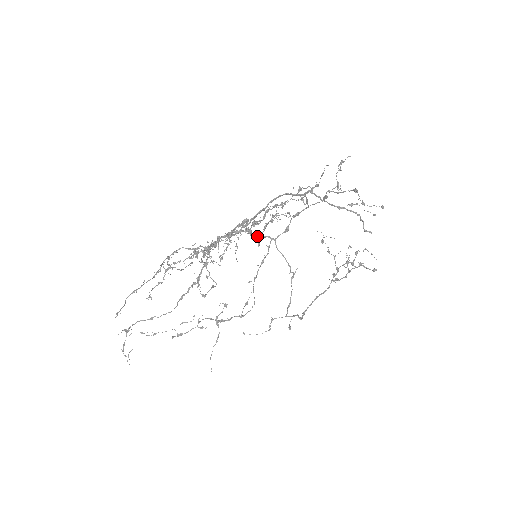
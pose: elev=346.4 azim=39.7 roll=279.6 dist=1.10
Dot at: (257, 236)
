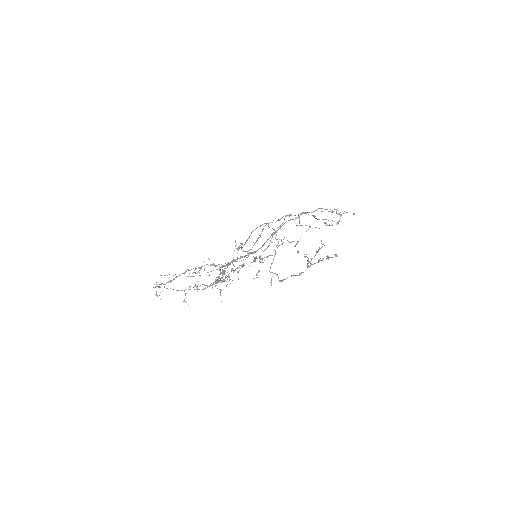
Dot at: (260, 256)
